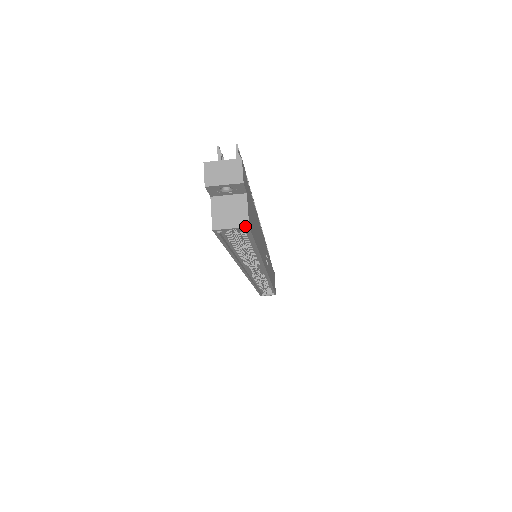
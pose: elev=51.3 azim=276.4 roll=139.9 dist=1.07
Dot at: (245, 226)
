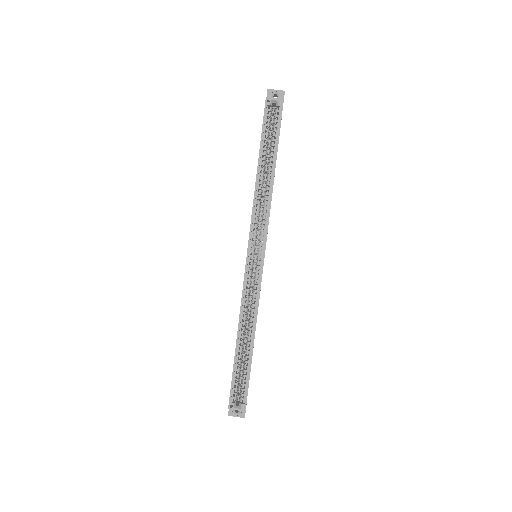
Dot at: (282, 99)
